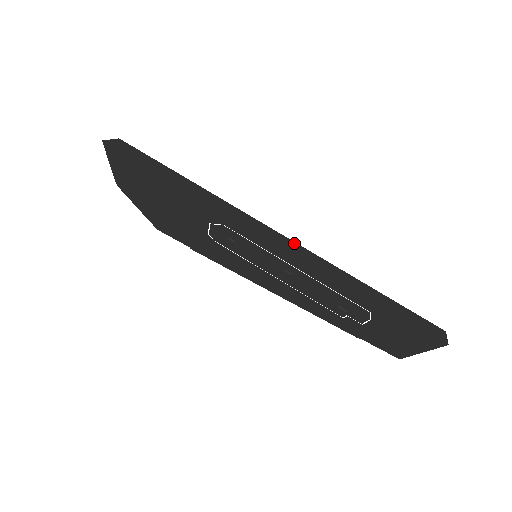
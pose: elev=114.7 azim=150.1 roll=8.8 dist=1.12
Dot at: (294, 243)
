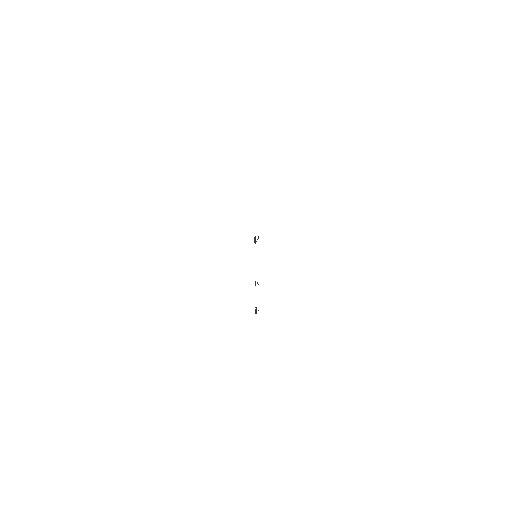
Dot at: occluded
